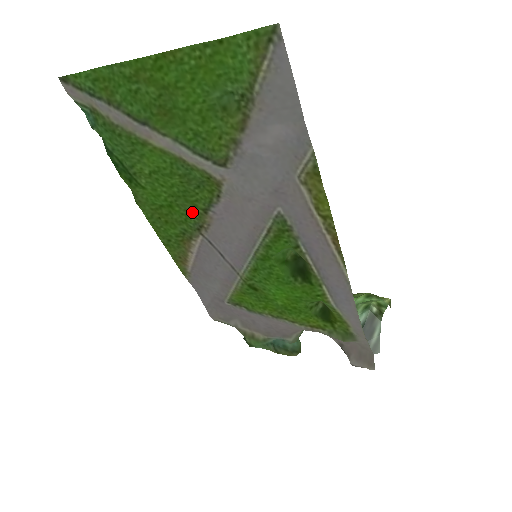
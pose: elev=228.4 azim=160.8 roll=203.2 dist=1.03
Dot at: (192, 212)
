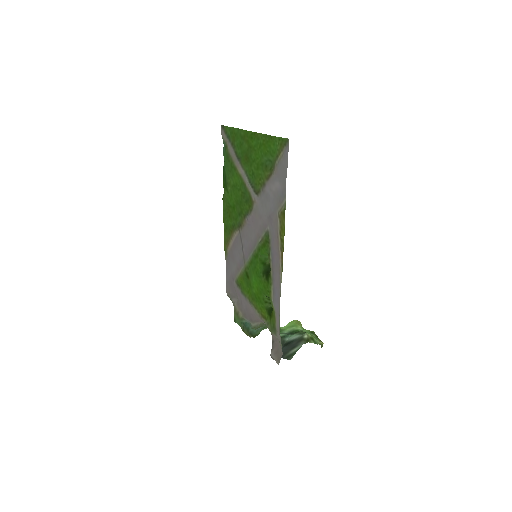
Dot at: (240, 215)
